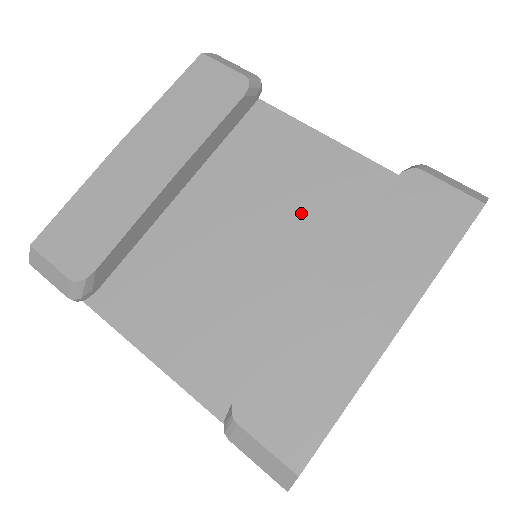
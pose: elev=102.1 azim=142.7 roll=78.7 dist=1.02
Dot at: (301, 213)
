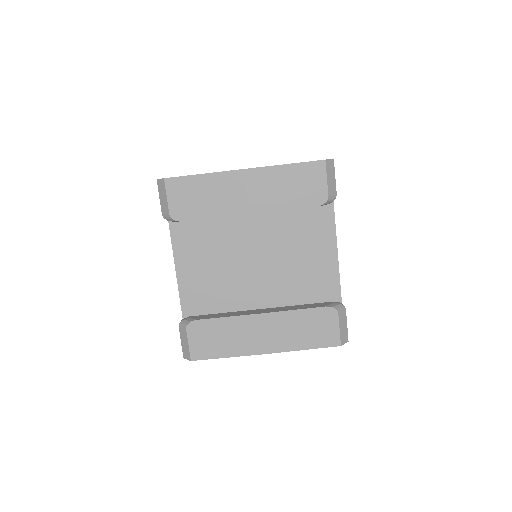
Dot at: (289, 265)
